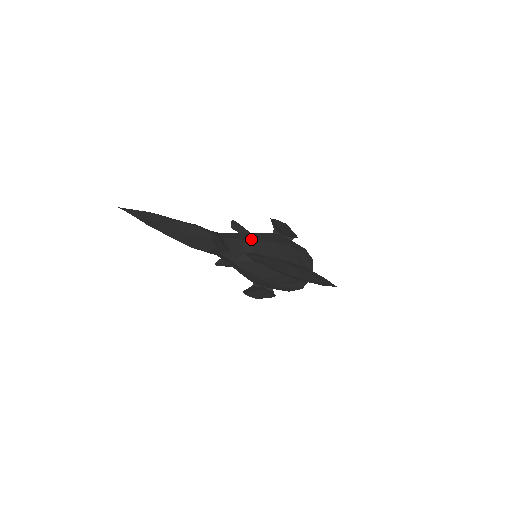
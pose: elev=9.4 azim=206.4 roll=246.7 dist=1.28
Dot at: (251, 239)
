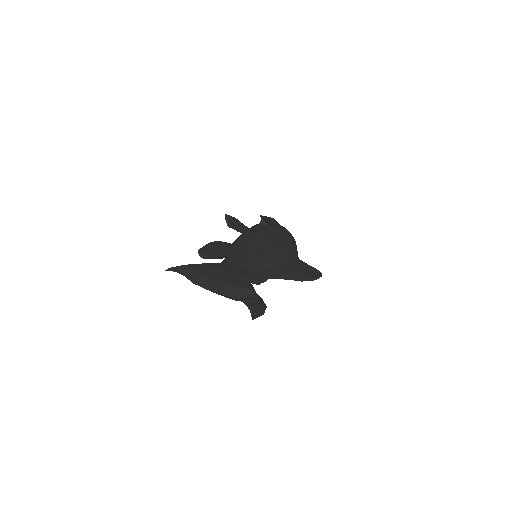
Dot at: (259, 257)
